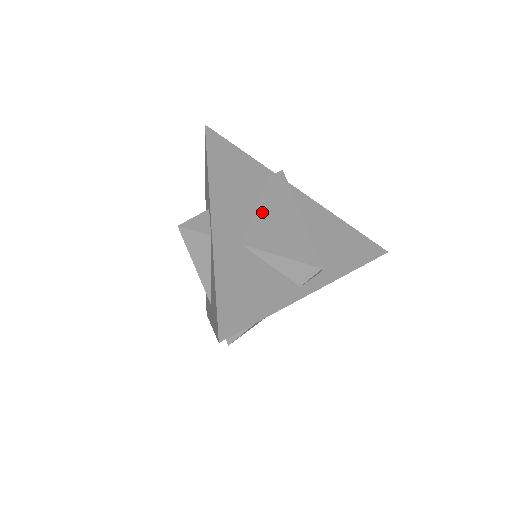
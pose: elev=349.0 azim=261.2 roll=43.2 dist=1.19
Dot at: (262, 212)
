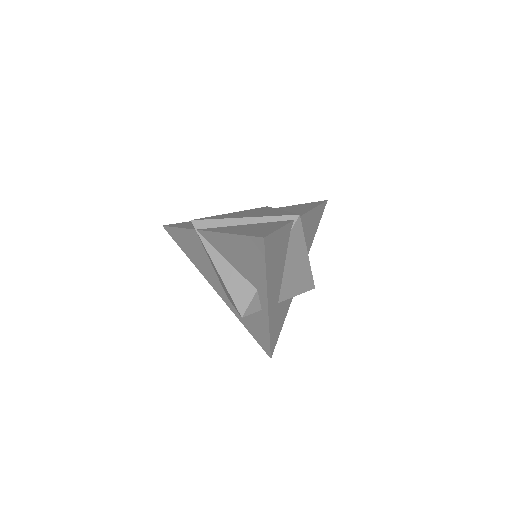
Dot at: (288, 269)
